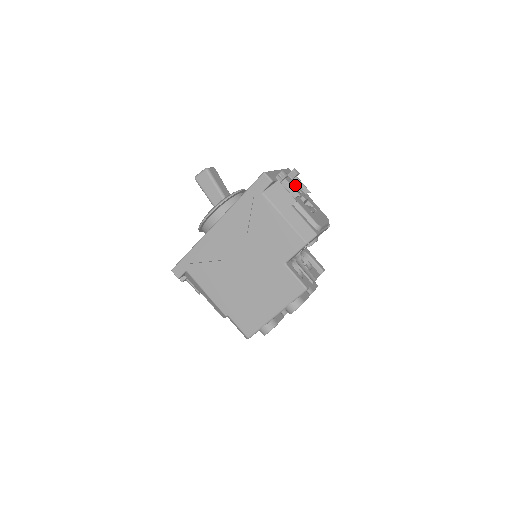
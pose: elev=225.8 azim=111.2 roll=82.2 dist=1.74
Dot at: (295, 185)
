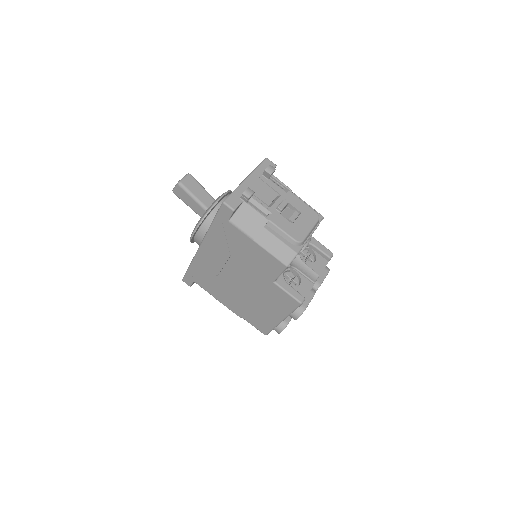
Dot at: (271, 187)
